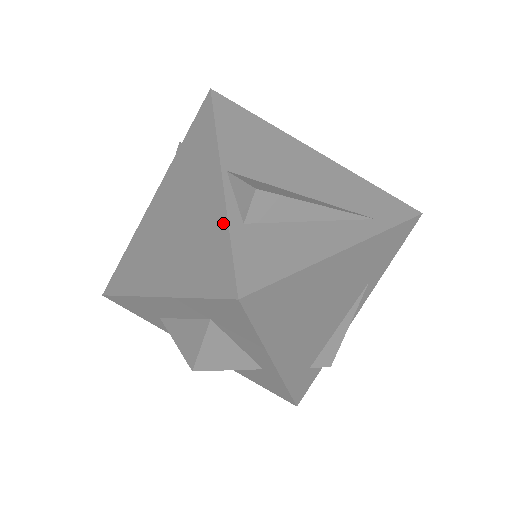
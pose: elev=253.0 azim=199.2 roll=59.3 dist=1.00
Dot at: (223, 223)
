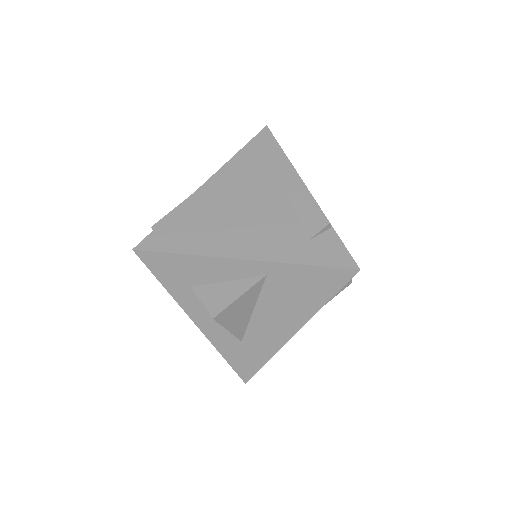
Dot at: occluded
